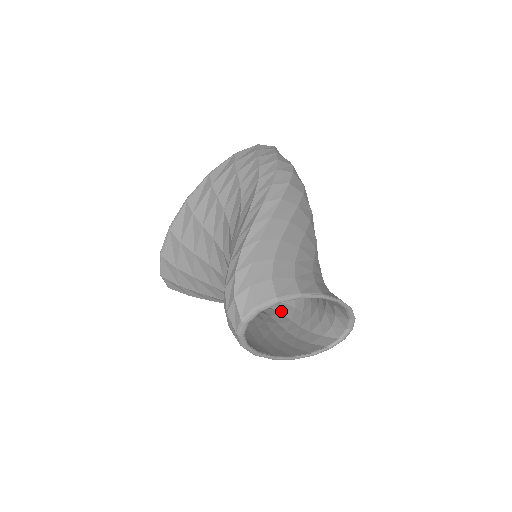
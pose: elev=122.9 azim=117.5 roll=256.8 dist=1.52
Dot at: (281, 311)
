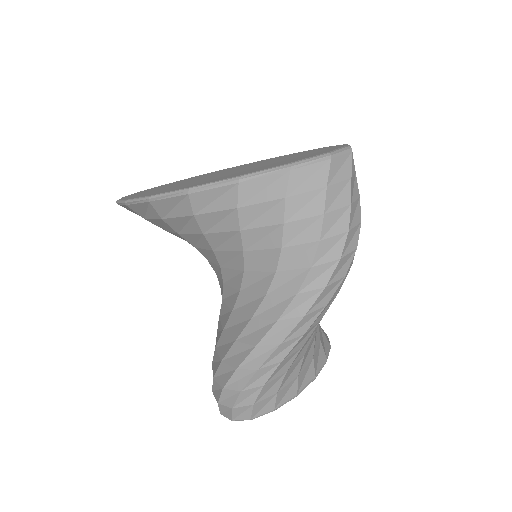
Dot at: occluded
